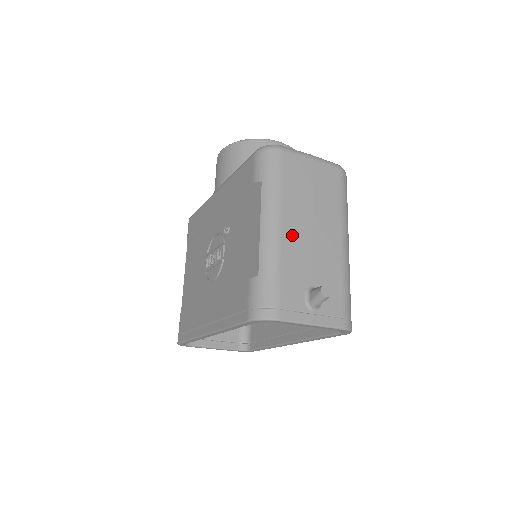
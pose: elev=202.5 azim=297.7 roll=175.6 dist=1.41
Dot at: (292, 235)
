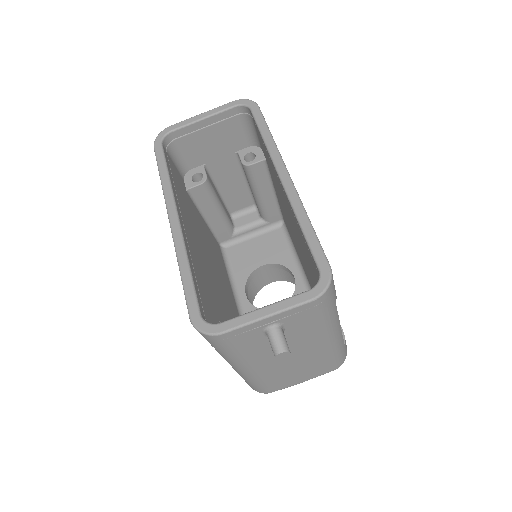
Dot at: occluded
